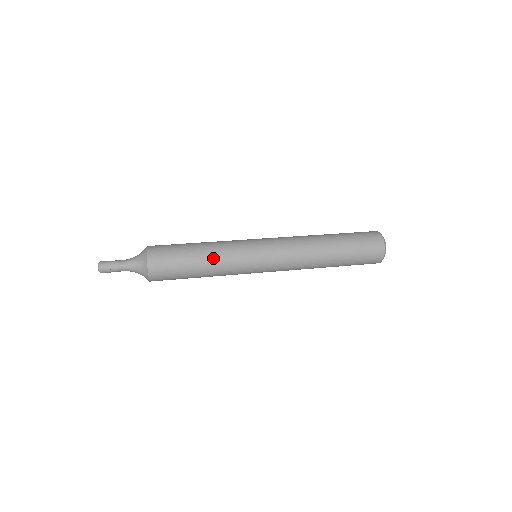
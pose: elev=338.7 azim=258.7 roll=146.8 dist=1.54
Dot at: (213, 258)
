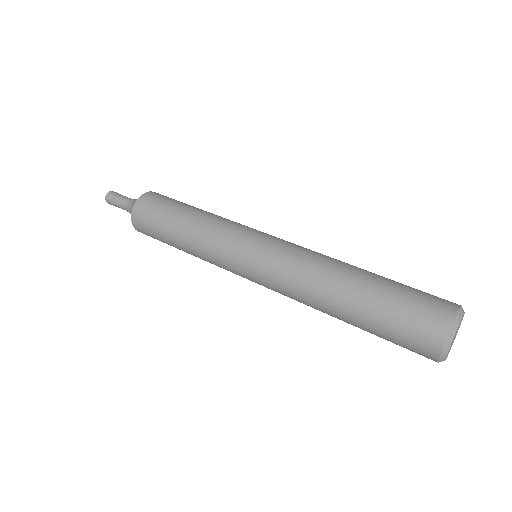
Dot at: (191, 237)
